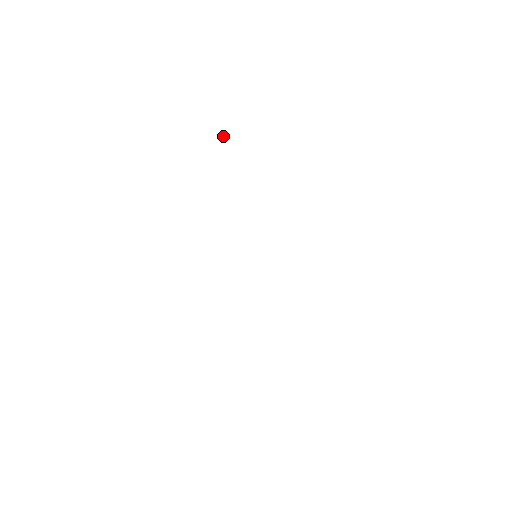
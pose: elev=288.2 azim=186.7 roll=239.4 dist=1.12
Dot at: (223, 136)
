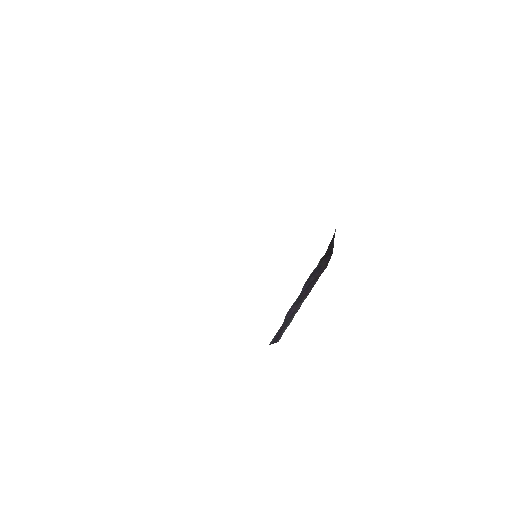
Dot at: occluded
